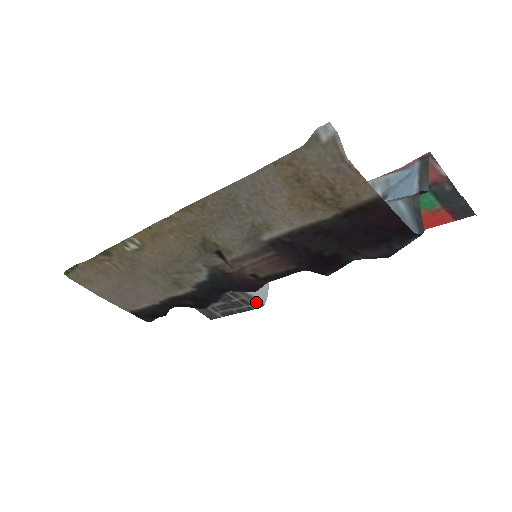
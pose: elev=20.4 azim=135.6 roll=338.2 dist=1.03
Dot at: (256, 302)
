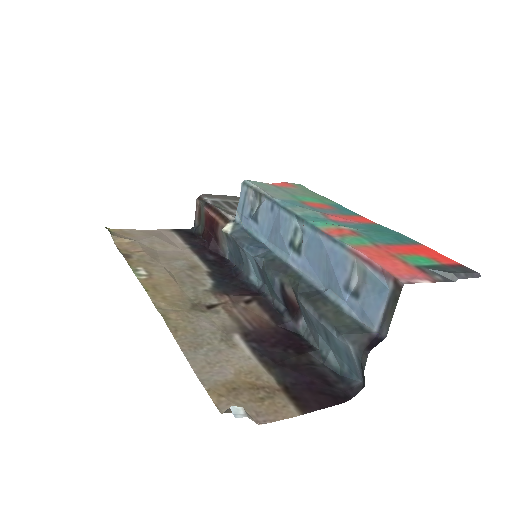
Dot at: occluded
